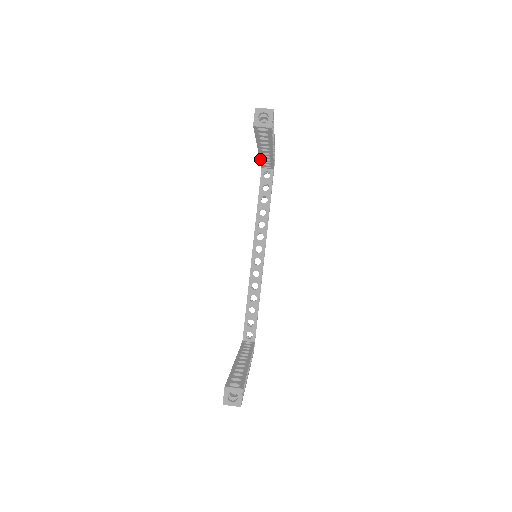
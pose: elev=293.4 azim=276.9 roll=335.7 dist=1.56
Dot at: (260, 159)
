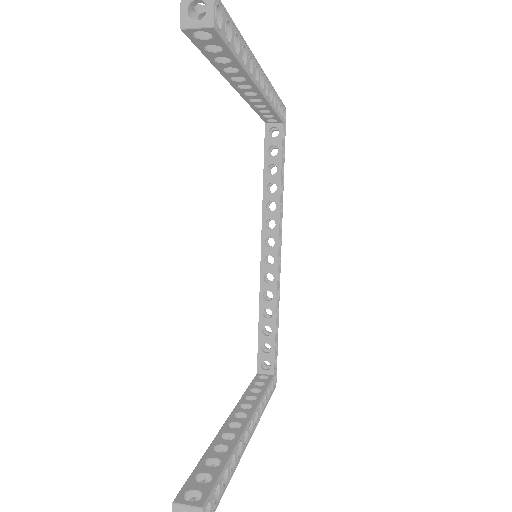
Dot at: (251, 107)
